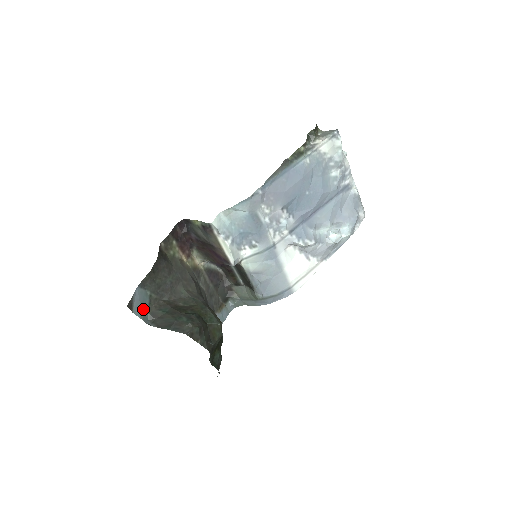
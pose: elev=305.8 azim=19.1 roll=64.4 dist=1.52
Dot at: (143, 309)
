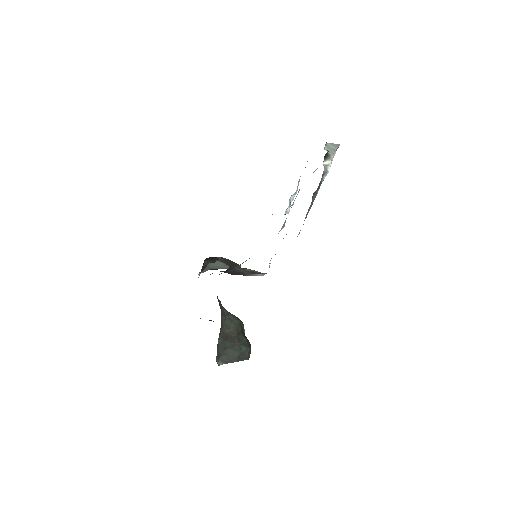
Dot at: occluded
